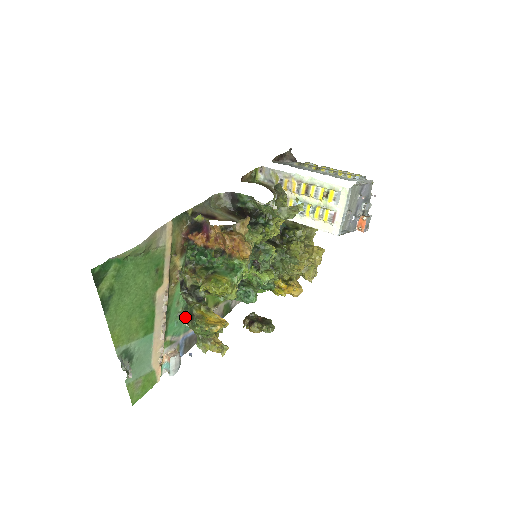
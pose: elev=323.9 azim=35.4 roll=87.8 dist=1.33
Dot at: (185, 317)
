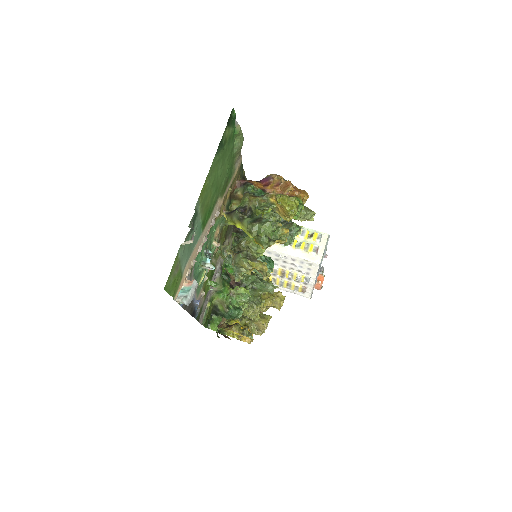
Dot at: (209, 257)
